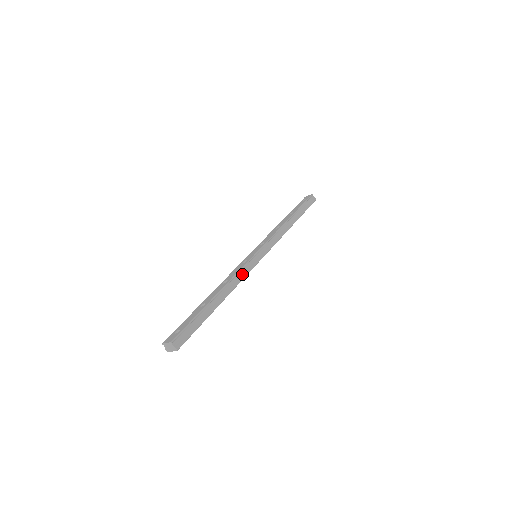
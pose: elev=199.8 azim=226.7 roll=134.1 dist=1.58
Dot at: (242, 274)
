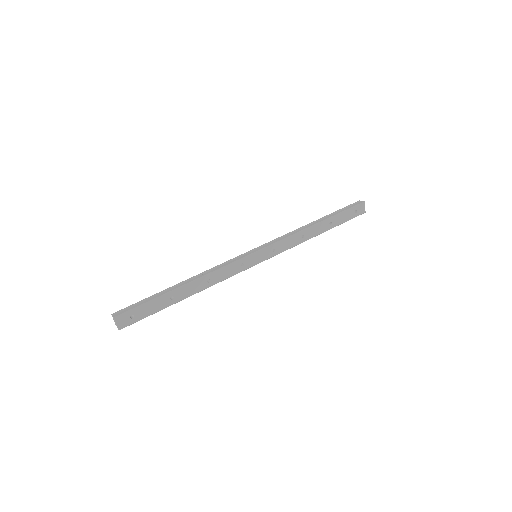
Dot at: (222, 266)
